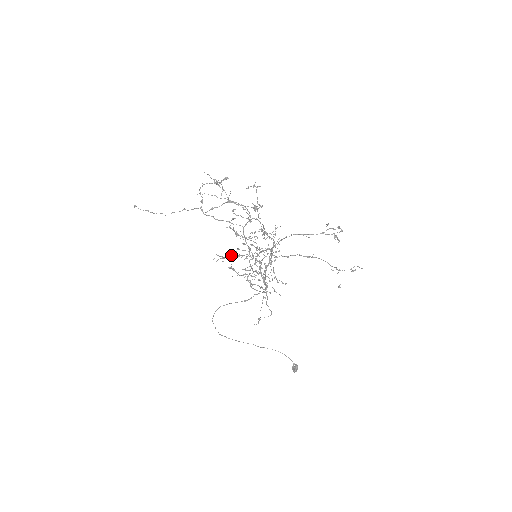
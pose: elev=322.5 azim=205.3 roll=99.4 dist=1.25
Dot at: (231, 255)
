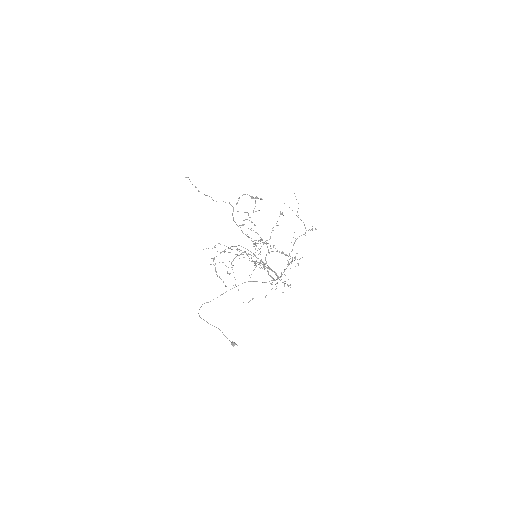
Dot at: (238, 249)
